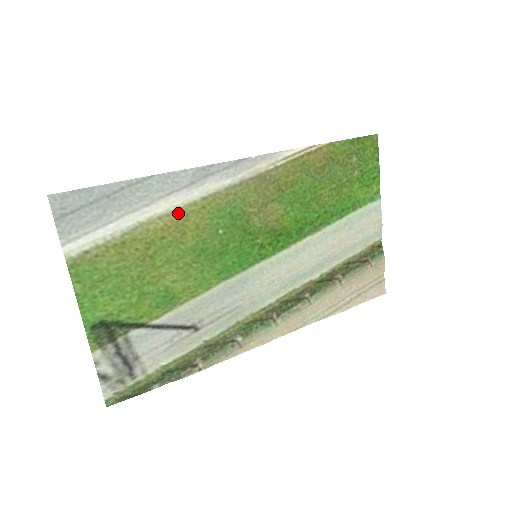
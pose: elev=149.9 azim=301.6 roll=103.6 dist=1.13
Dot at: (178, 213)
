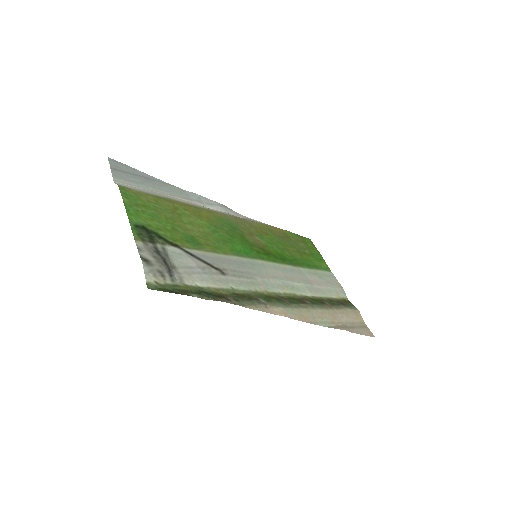
Dot at: (193, 206)
